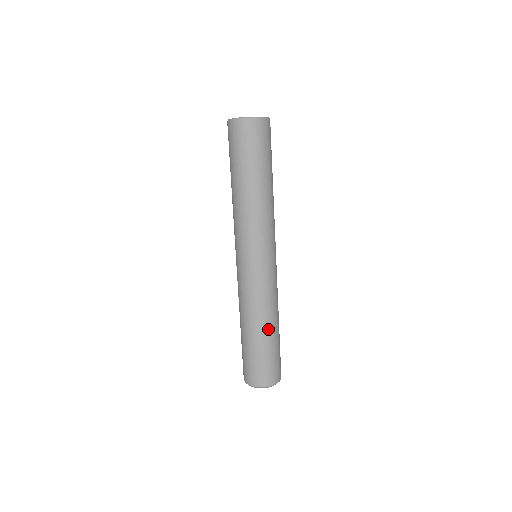
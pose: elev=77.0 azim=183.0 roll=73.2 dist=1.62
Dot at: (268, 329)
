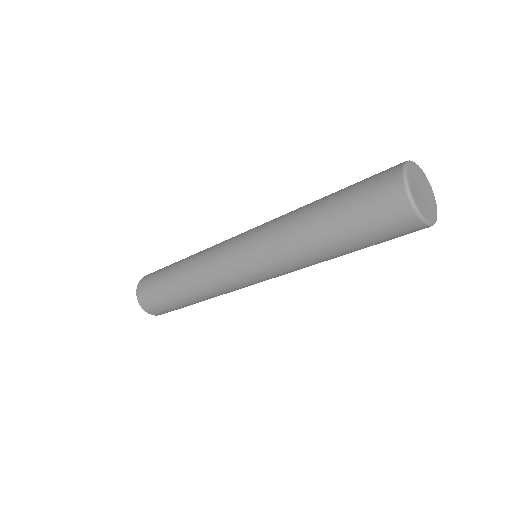
Dot at: (192, 299)
